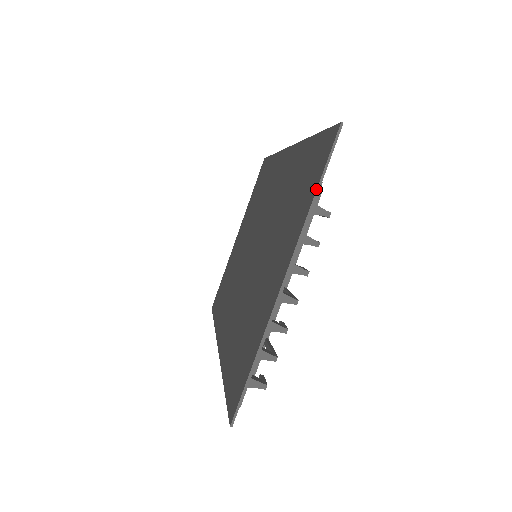
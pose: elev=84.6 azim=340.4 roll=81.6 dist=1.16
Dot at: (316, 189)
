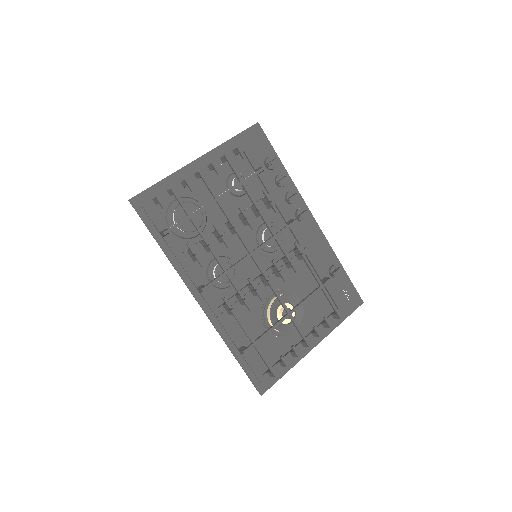
Dot at: (233, 137)
